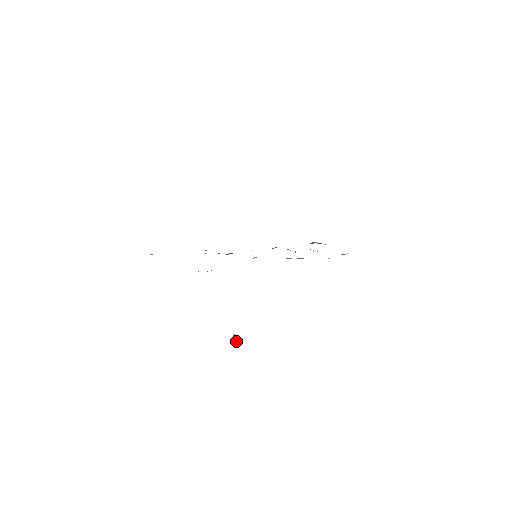
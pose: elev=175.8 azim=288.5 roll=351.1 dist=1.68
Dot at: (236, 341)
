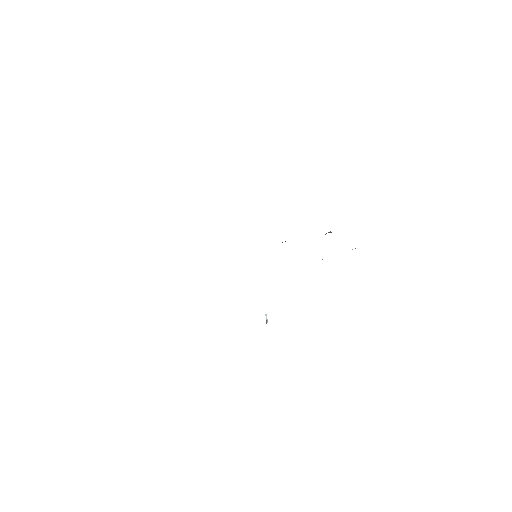
Dot at: (266, 322)
